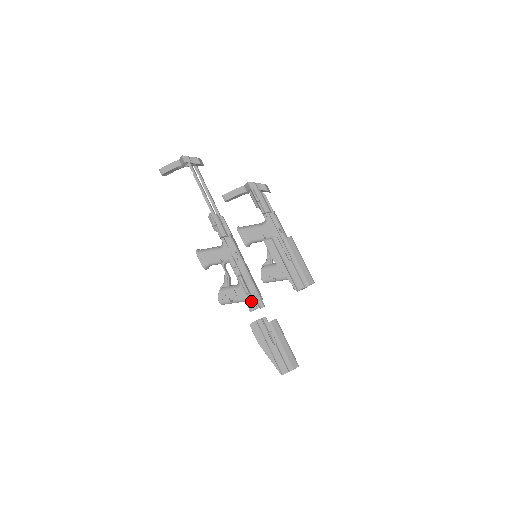
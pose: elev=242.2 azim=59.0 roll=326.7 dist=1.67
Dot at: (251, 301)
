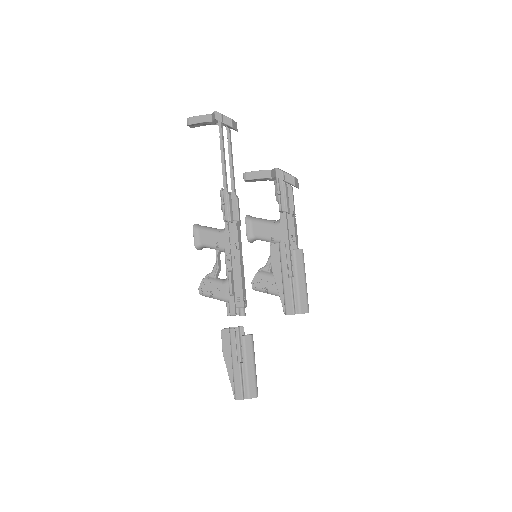
Dot at: (232, 304)
